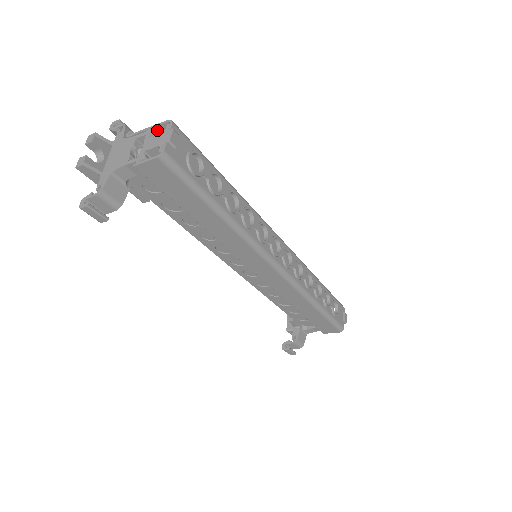
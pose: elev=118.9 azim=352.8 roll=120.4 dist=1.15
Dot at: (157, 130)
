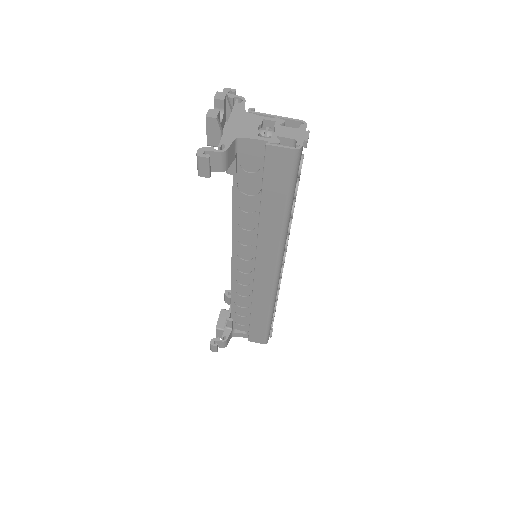
Dot at: (284, 122)
